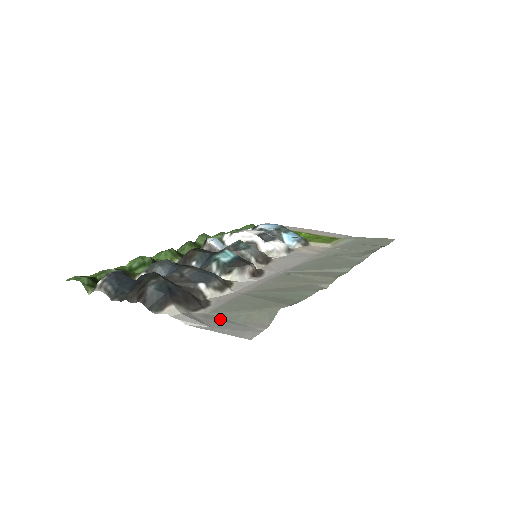
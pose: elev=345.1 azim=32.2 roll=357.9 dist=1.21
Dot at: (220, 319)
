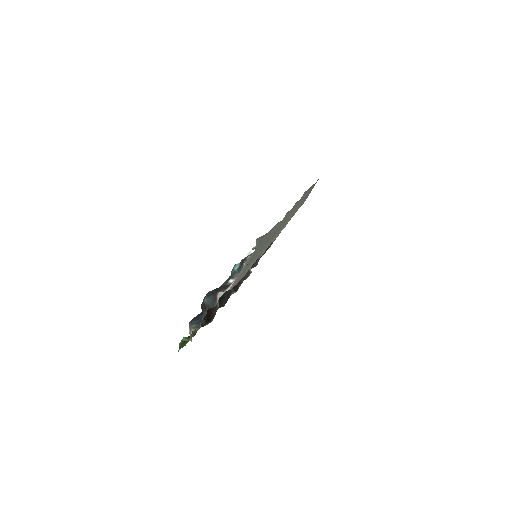
Dot at: (241, 274)
